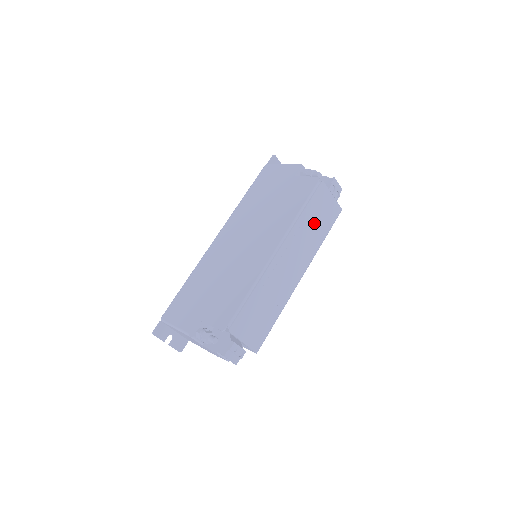
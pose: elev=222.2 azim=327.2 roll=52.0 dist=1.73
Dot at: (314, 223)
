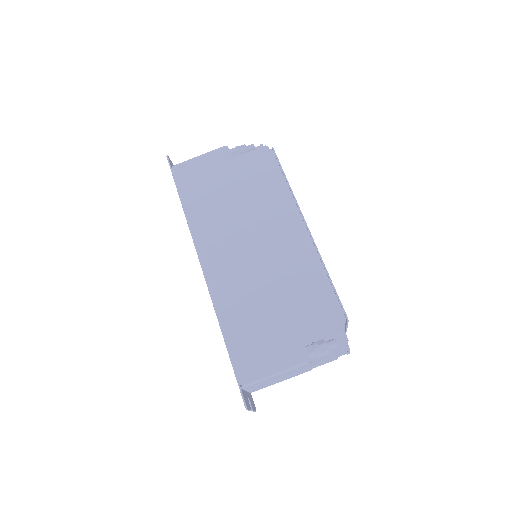
Dot at: occluded
